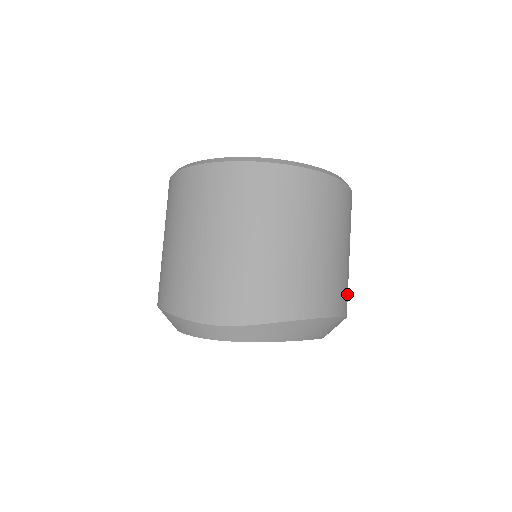
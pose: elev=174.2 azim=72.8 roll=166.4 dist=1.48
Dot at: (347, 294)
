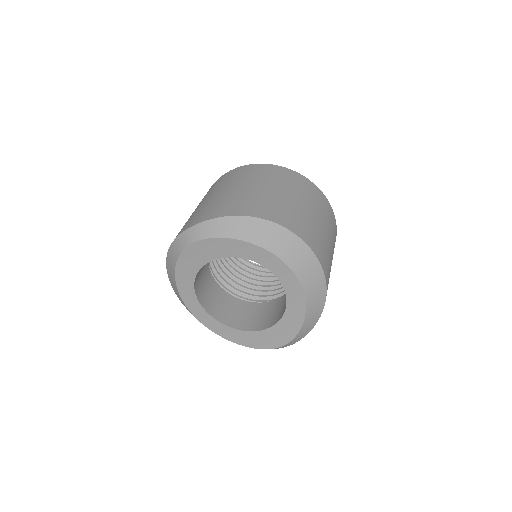
Dot at: (317, 242)
